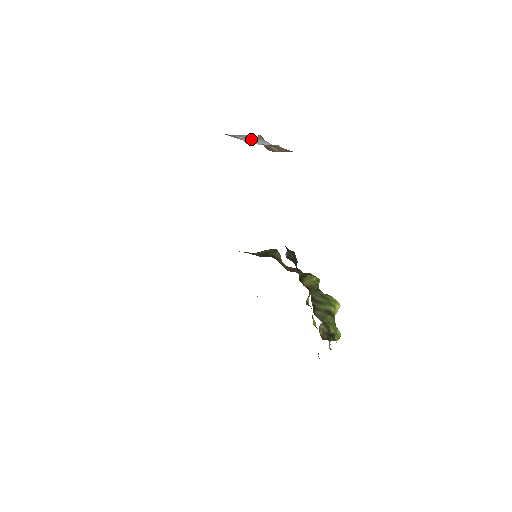
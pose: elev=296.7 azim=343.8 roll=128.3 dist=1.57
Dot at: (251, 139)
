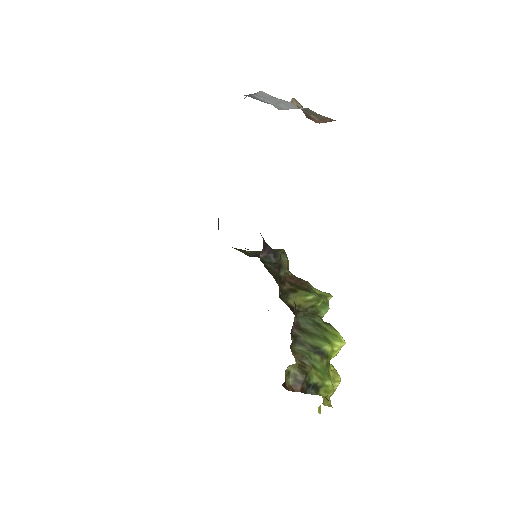
Dot at: (275, 101)
